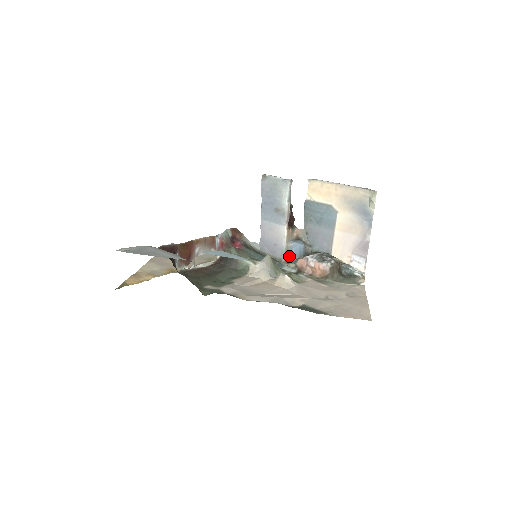
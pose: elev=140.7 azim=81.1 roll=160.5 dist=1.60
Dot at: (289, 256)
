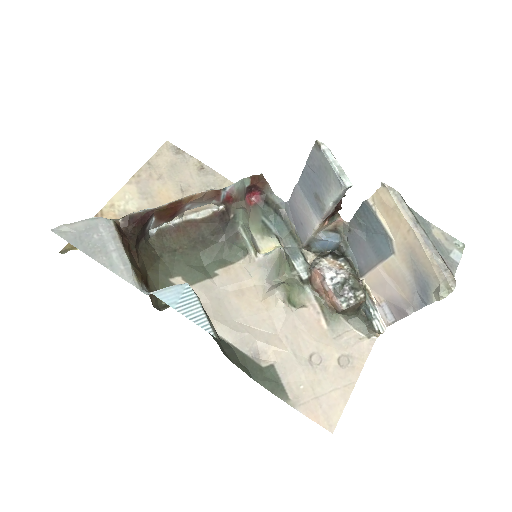
Dot at: (313, 244)
